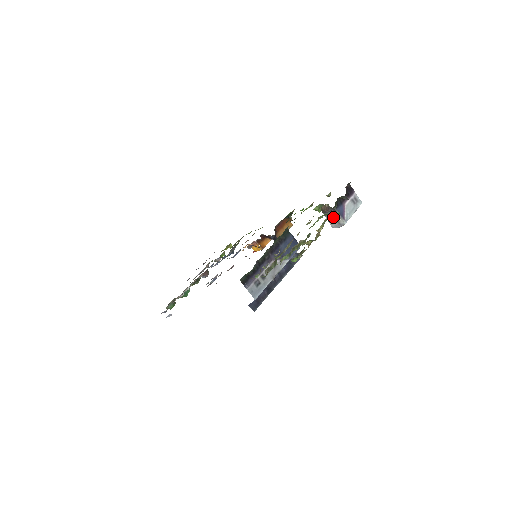
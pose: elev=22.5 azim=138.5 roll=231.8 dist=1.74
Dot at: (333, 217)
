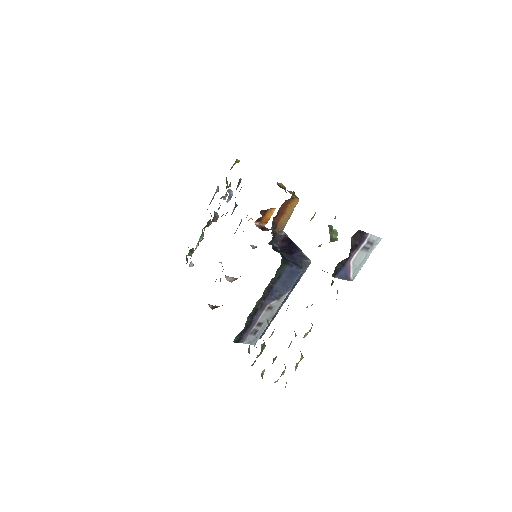
Dot at: occluded
